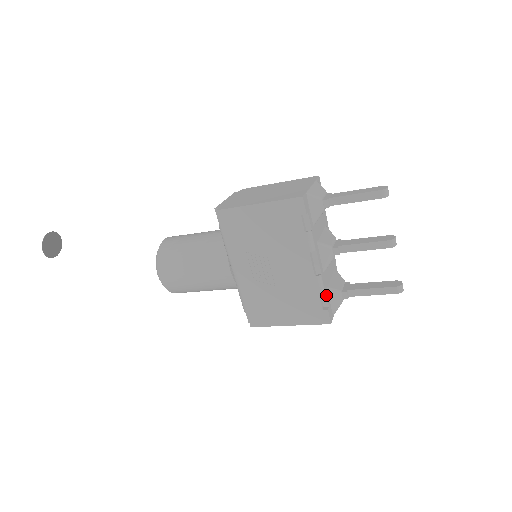
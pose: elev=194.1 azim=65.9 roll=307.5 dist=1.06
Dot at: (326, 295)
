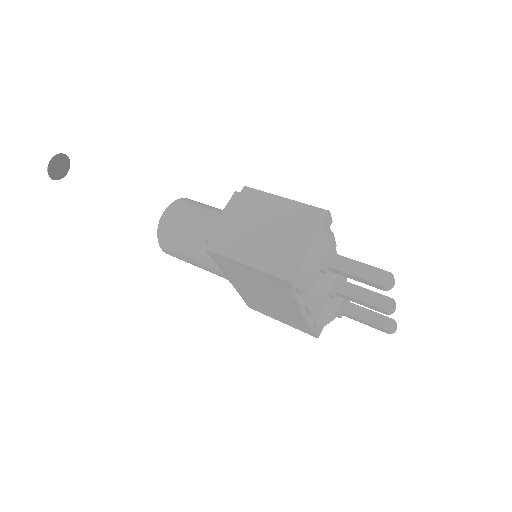
Dot at: (315, 323)
